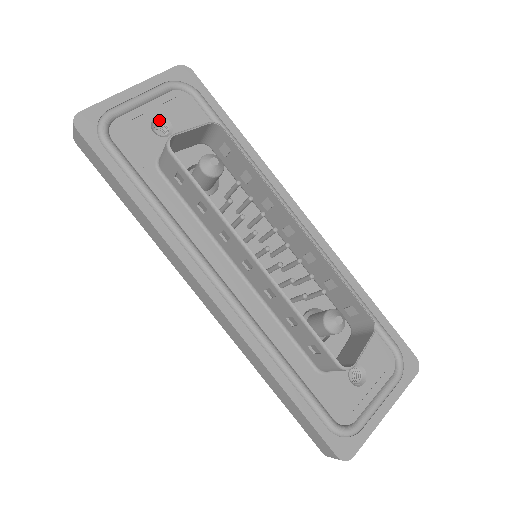
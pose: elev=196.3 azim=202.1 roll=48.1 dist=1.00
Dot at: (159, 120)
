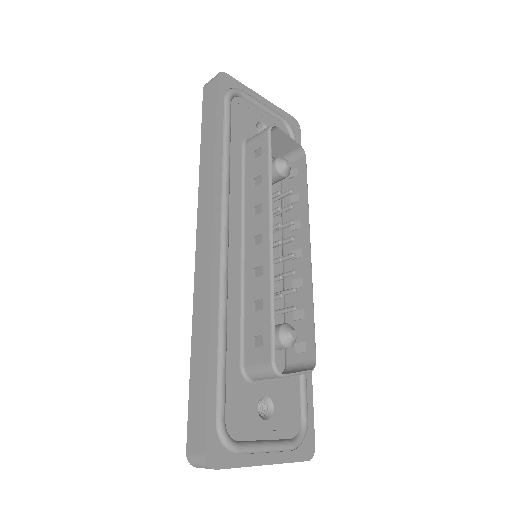
Dot at: (264, 126)
